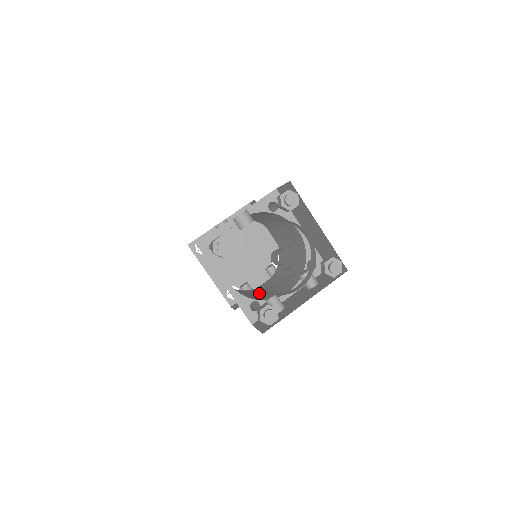
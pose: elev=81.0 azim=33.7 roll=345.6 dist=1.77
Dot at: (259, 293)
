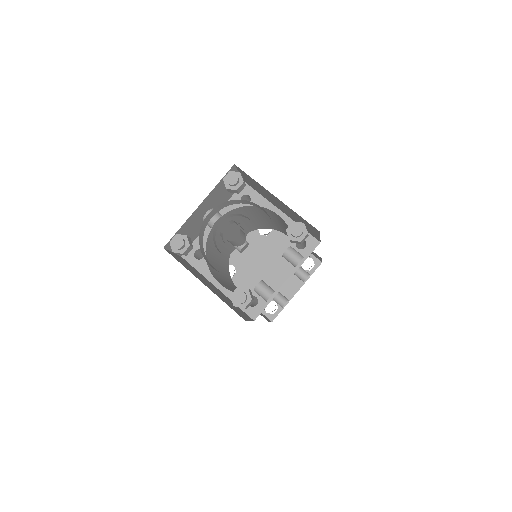
Dot at: occluded
